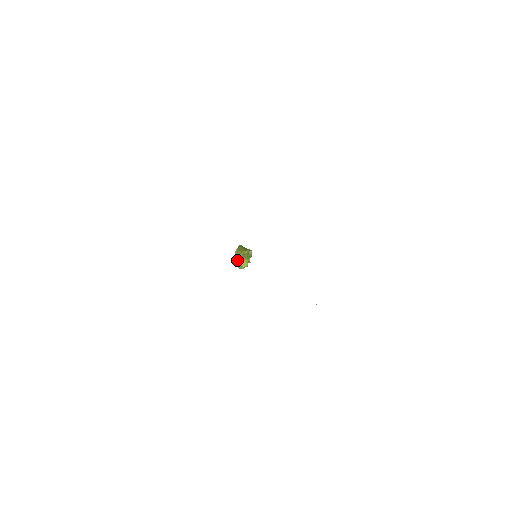
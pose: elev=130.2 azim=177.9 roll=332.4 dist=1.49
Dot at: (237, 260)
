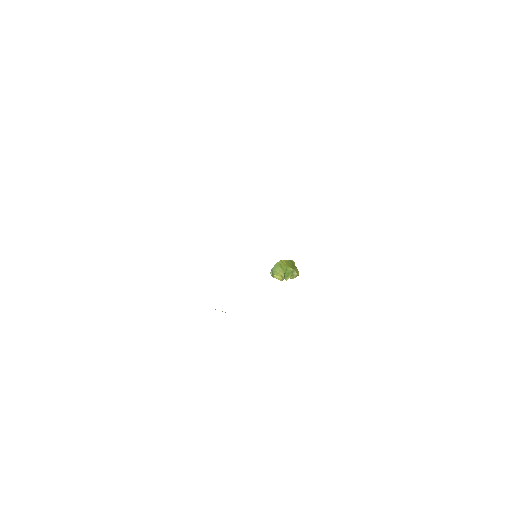
Dot at: (275, 267)
